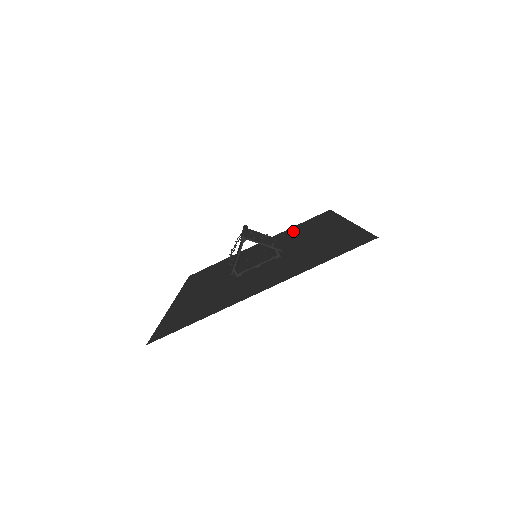
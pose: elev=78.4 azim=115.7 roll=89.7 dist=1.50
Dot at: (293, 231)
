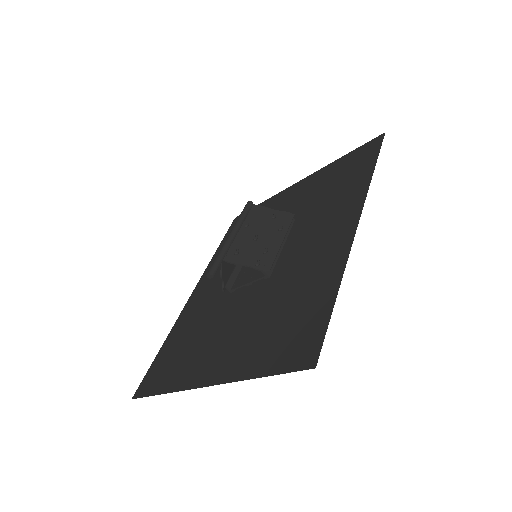
Dot at: (325, 182)
